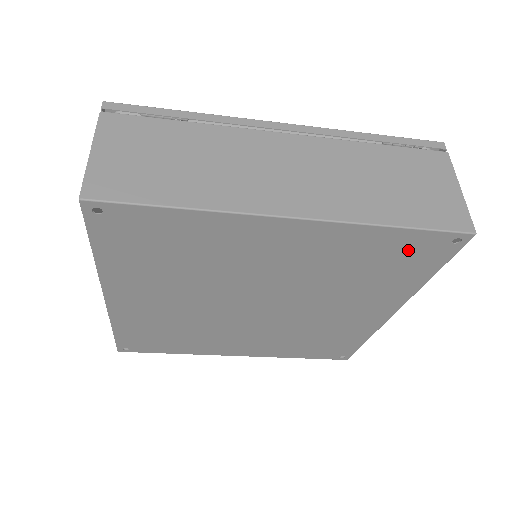
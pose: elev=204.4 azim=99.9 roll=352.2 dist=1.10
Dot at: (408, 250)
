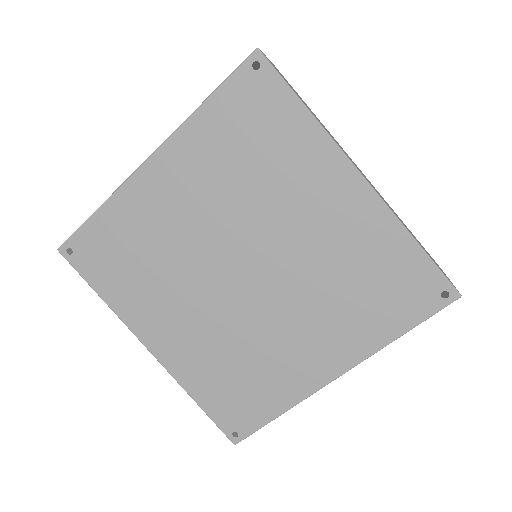
Dot at: (407, 280)
